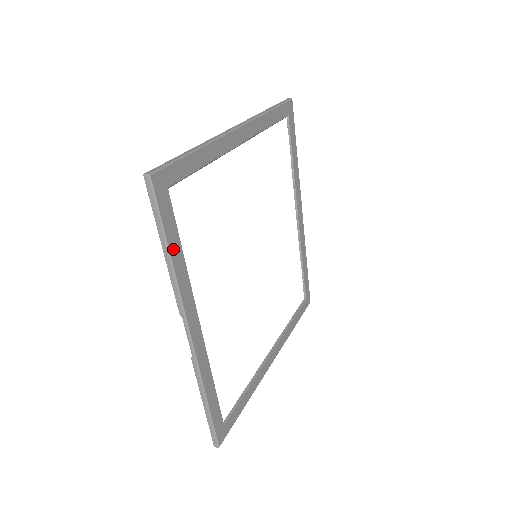
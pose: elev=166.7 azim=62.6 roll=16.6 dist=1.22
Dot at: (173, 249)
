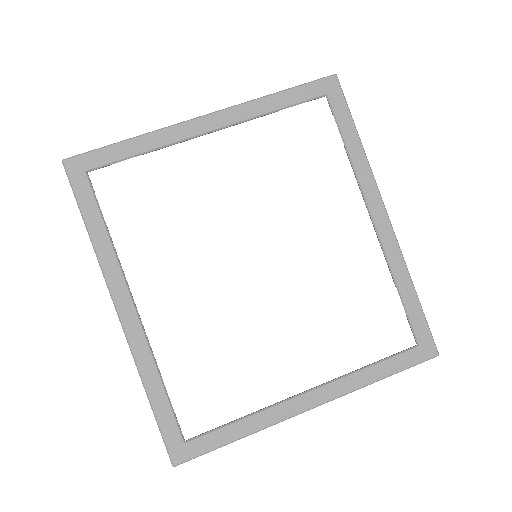
Dot at: (92, 224)
